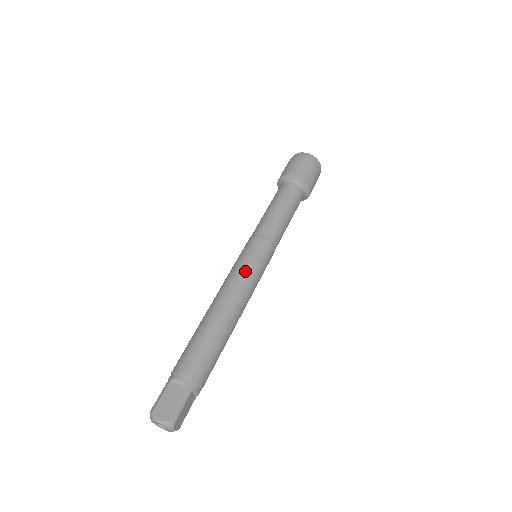
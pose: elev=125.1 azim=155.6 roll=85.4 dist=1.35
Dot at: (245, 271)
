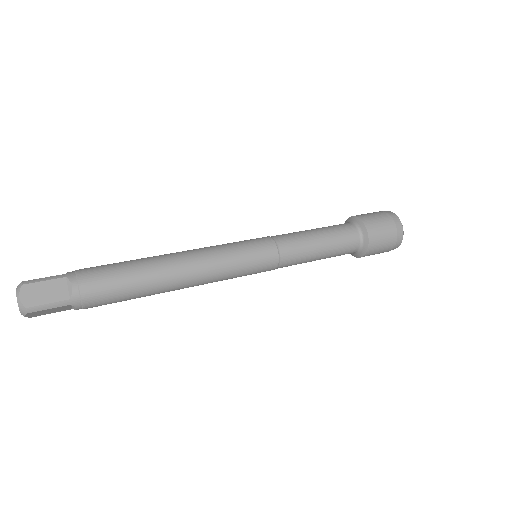
Dot at: (229, 261)
